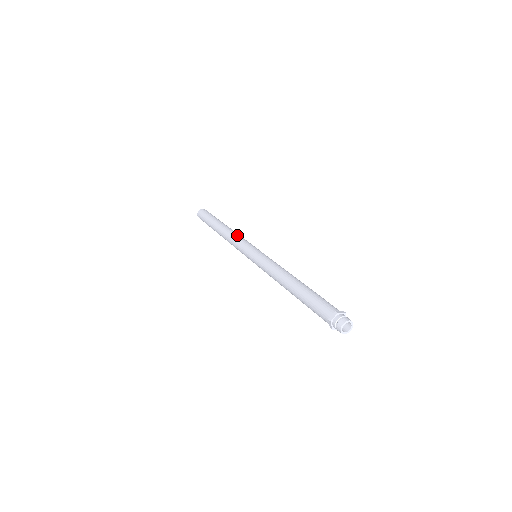
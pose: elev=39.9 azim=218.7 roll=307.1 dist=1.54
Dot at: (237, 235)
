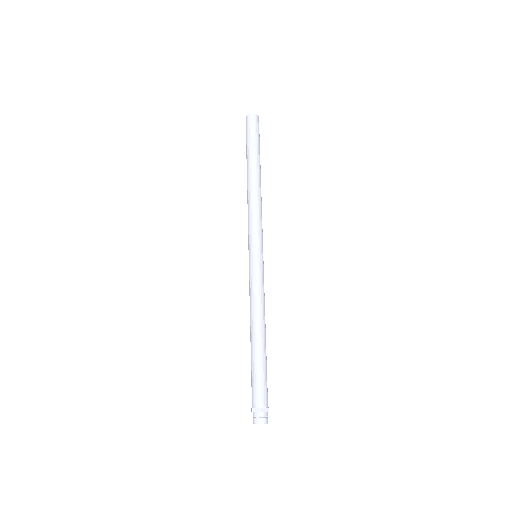
Dot at: (250, 210)
